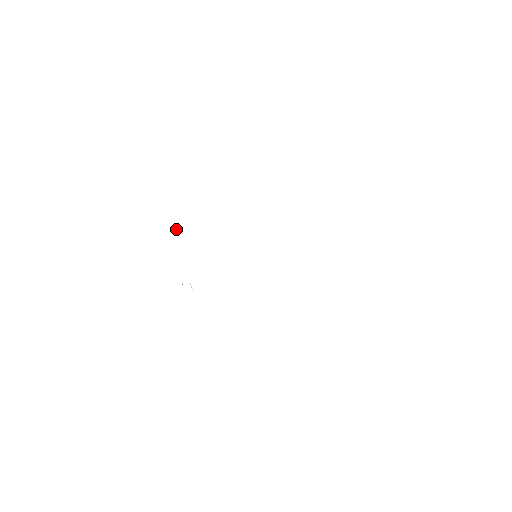
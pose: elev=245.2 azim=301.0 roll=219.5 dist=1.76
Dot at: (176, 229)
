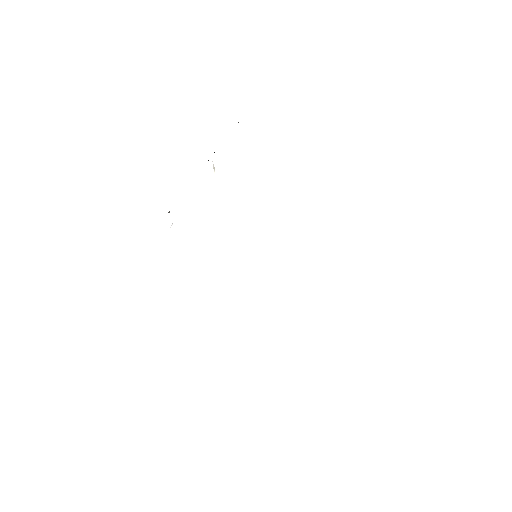
Dot at: occluded
